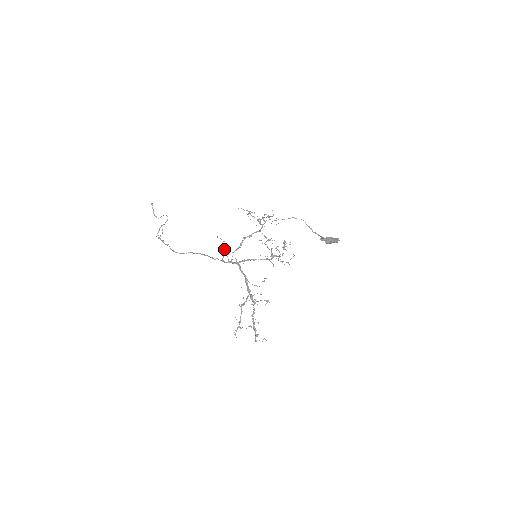
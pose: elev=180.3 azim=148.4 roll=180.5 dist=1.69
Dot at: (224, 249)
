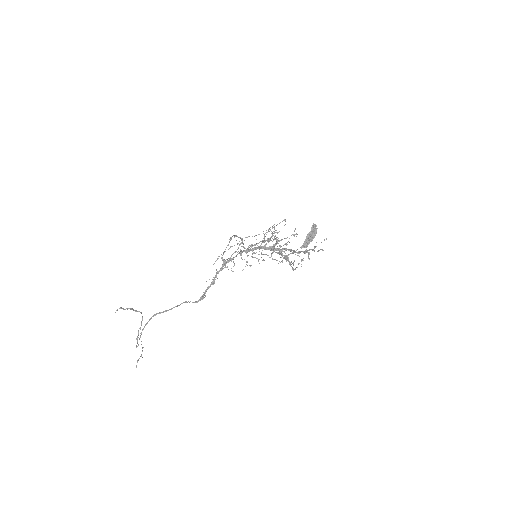
Dot at: occluded
